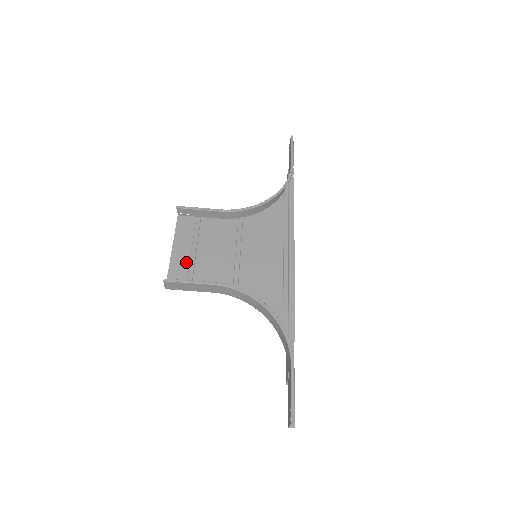
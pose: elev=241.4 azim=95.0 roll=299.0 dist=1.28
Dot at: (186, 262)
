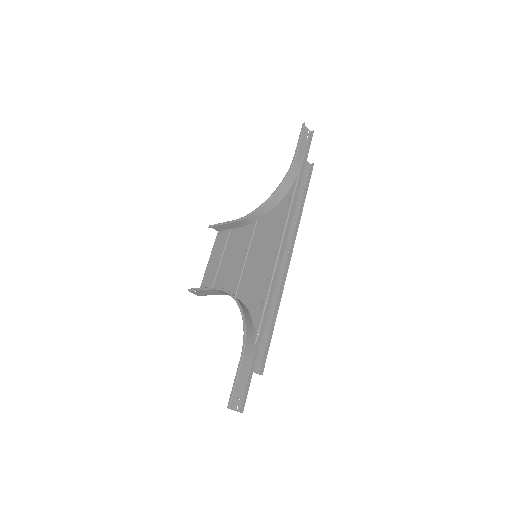
Dot at: (213, 271)
